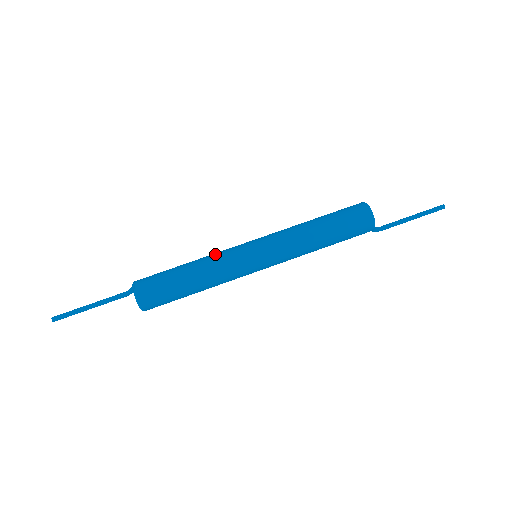
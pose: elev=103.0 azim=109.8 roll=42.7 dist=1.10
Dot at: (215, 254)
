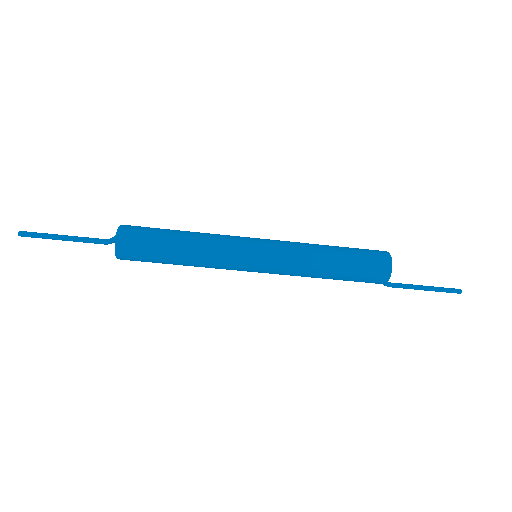
Dot at: (216, 239)
